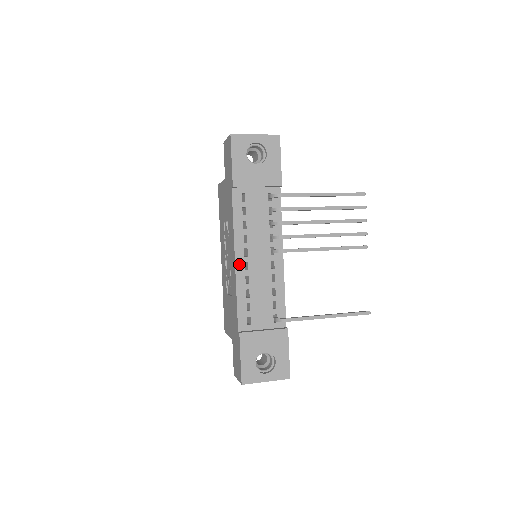
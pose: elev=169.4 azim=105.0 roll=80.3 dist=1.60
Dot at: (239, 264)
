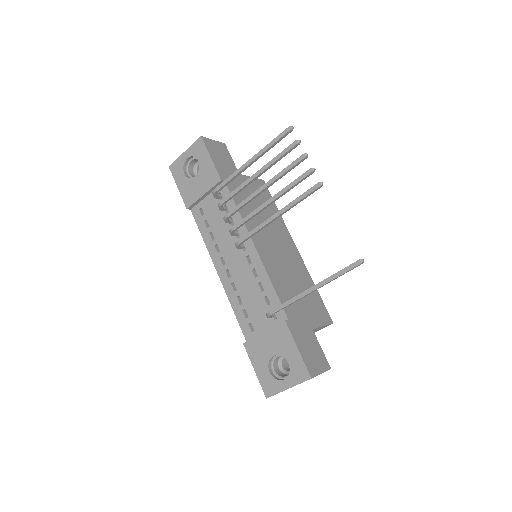
Dot at: (222, 275)
